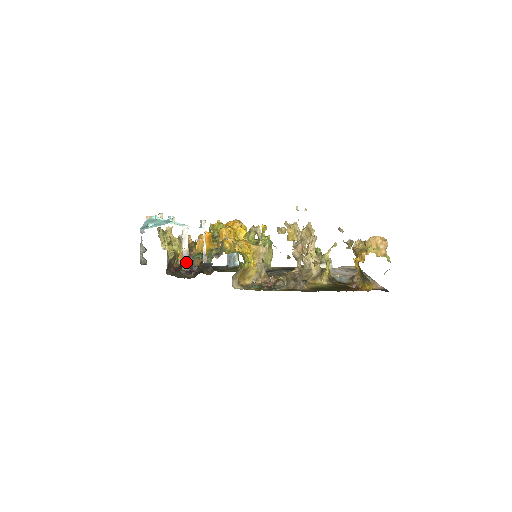
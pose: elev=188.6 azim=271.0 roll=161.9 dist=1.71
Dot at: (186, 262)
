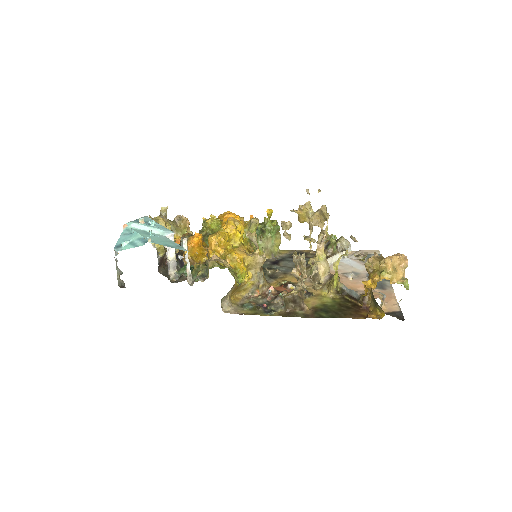
Dot at: (174, 271)
